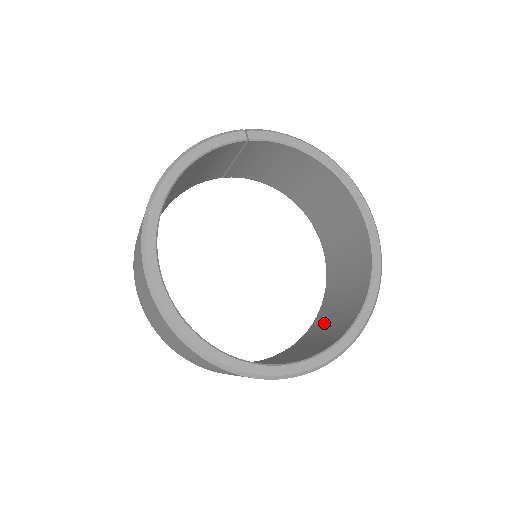
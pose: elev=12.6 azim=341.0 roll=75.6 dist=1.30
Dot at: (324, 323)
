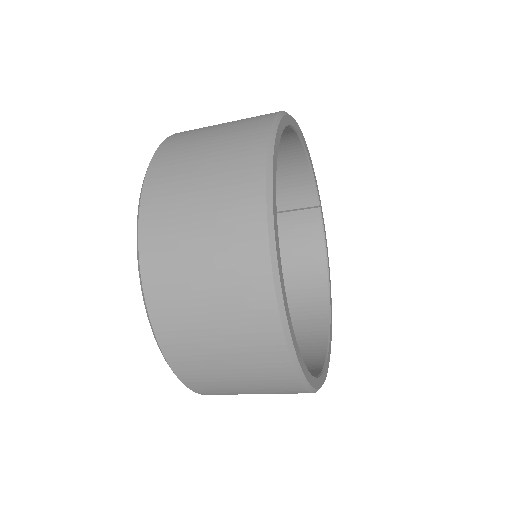
Dot at: occluded
